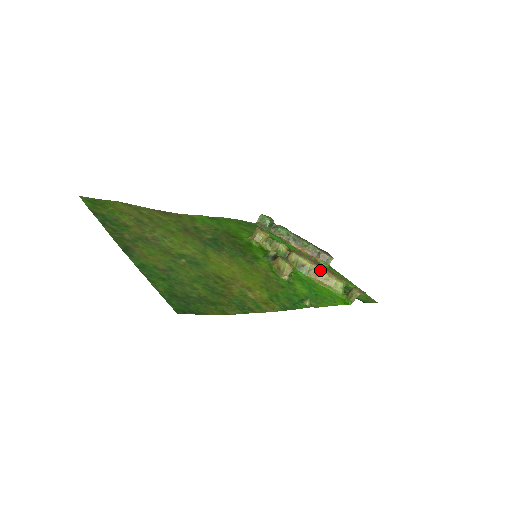
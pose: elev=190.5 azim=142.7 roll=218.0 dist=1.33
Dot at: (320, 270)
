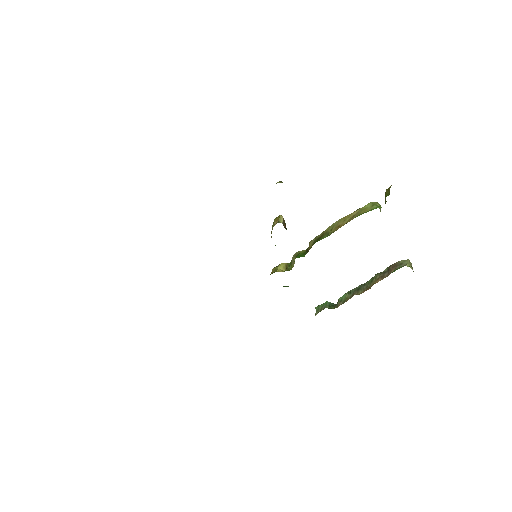
Dot at: (340, 220)
